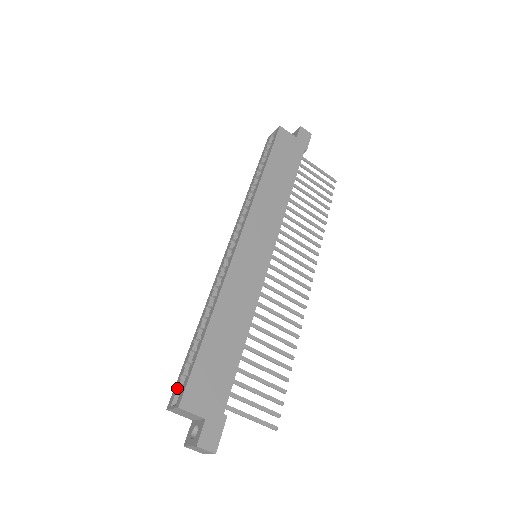
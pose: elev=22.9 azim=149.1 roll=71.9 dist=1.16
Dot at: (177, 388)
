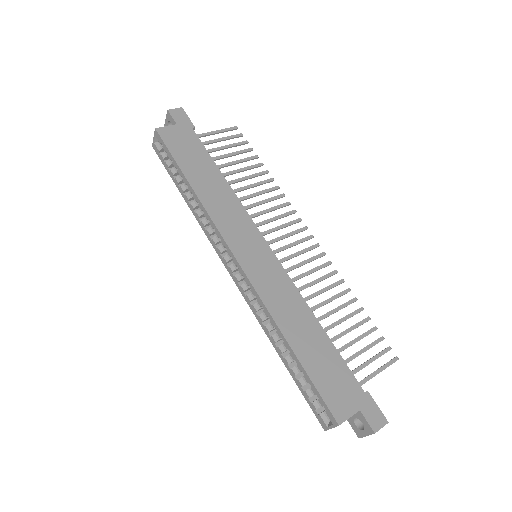
Dot at: (316, 410)
